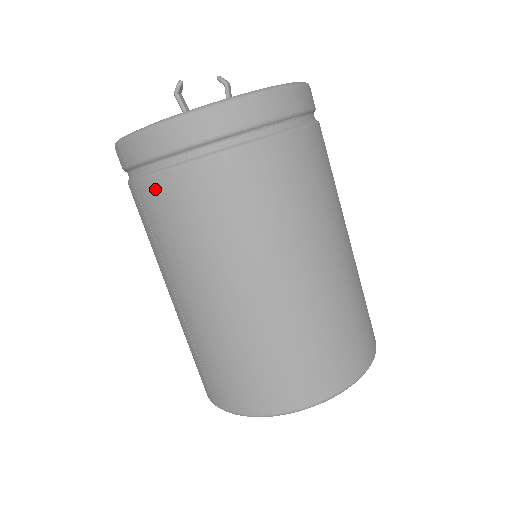
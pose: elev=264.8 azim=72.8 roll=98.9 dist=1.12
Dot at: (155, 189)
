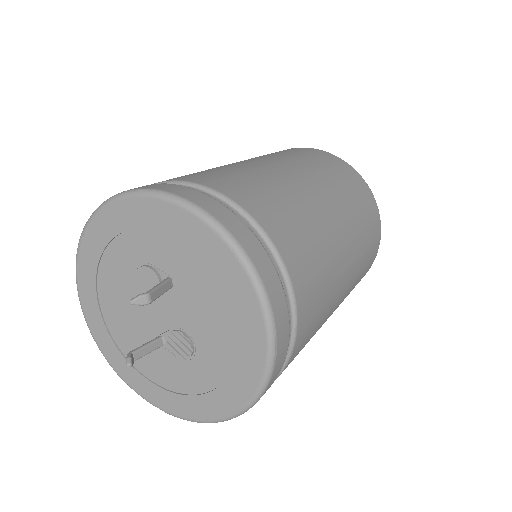
Dot at: occluded
